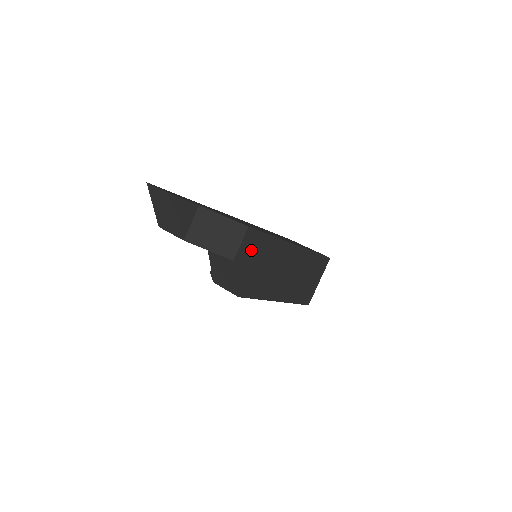
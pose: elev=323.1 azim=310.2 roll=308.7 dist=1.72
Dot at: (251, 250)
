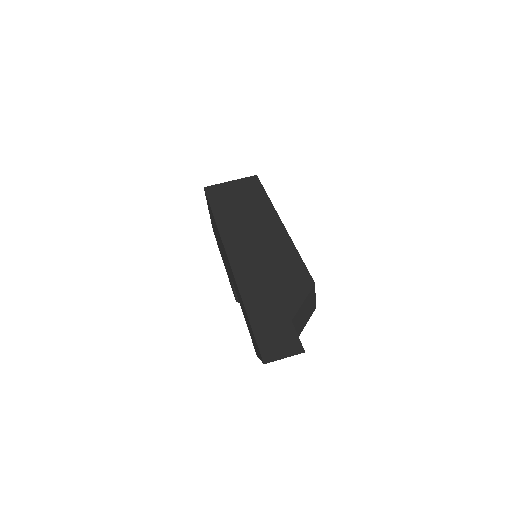
Dot at: occluded
